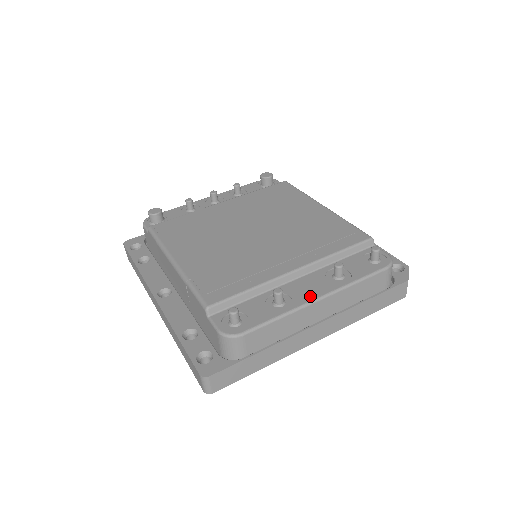
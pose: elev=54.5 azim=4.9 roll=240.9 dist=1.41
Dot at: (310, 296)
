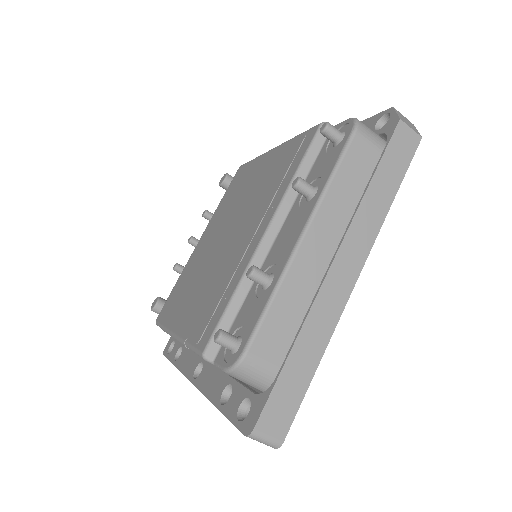
Dot at: (291, 243)
